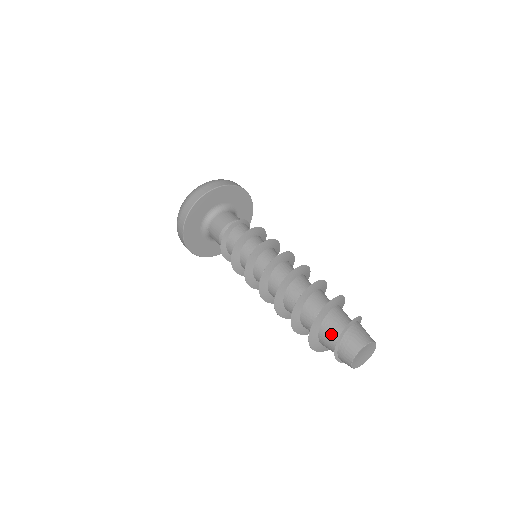
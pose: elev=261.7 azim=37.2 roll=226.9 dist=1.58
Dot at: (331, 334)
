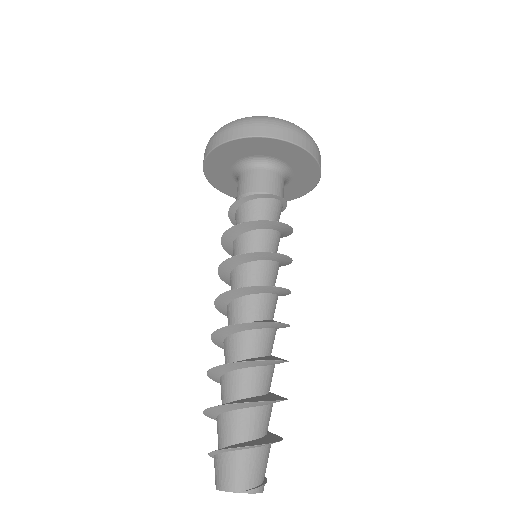
Dot at: occluded
